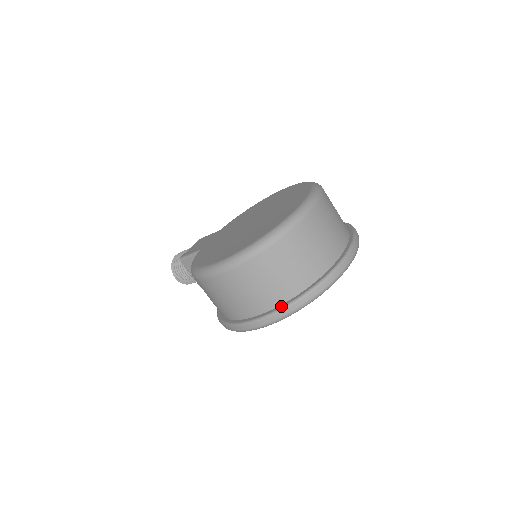
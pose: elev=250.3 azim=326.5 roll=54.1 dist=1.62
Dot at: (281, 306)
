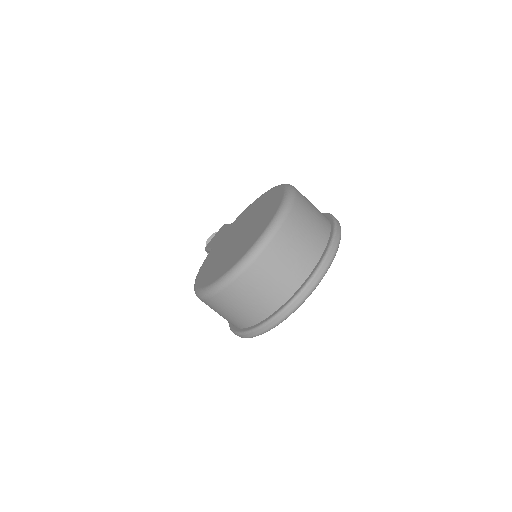
Dot at: (253, 327)
